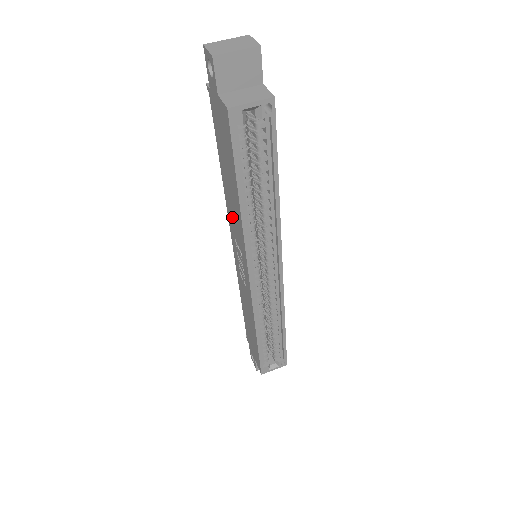
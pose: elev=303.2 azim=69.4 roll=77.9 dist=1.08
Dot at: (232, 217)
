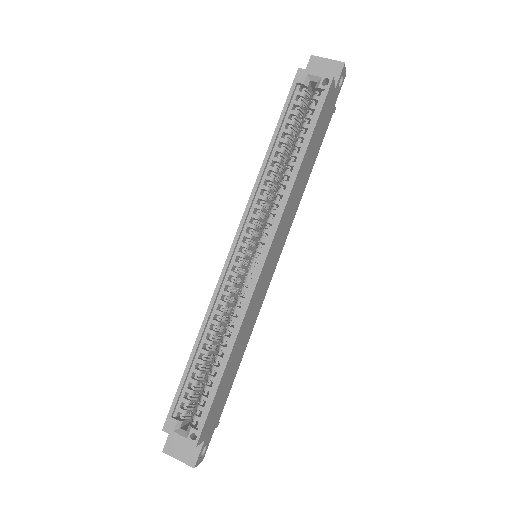
Dot at: occluded
